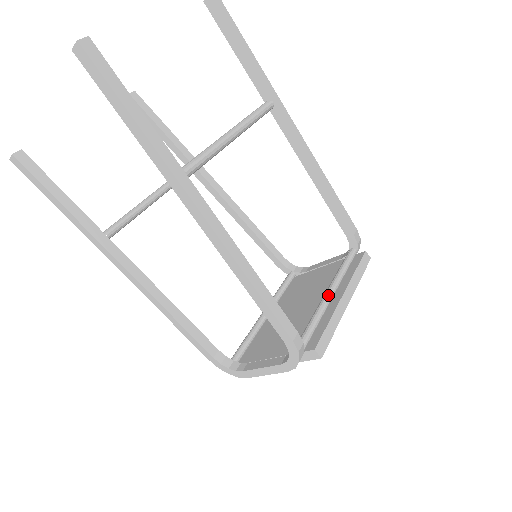
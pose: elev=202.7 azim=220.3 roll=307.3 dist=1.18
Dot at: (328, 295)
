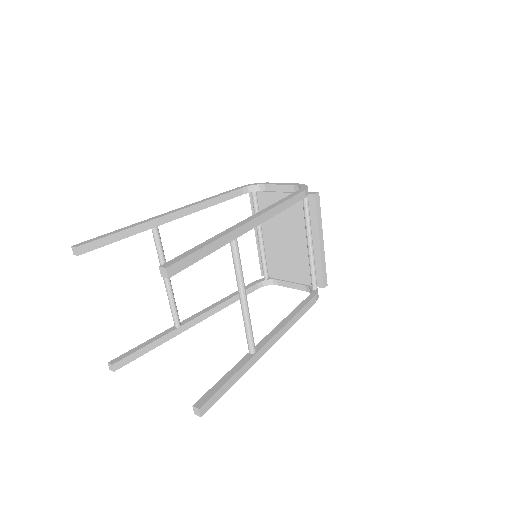
Dot at: (311, 247)
